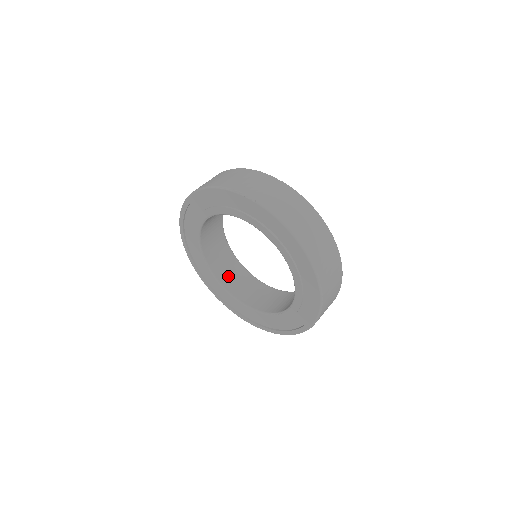
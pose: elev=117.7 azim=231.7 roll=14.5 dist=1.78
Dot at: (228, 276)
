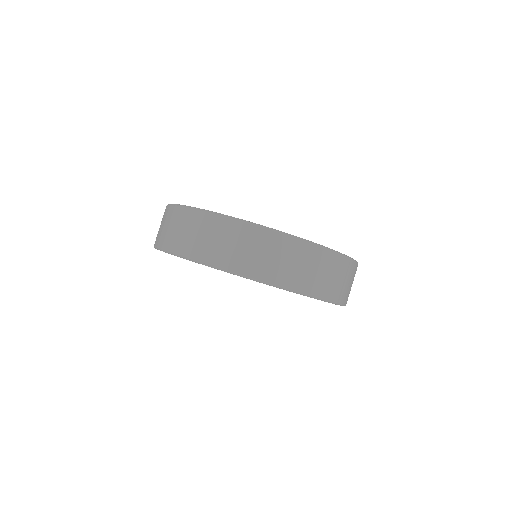
Dot at: occluded
